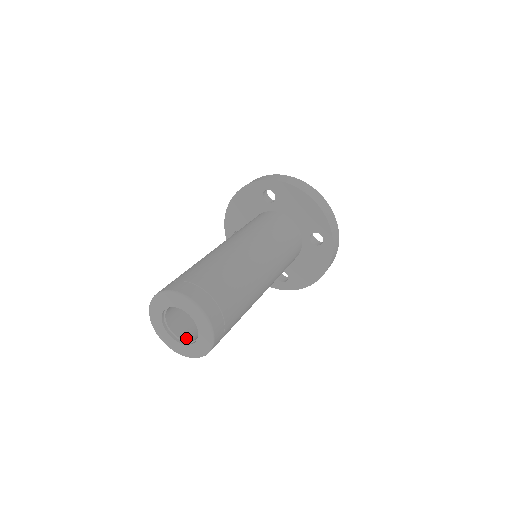
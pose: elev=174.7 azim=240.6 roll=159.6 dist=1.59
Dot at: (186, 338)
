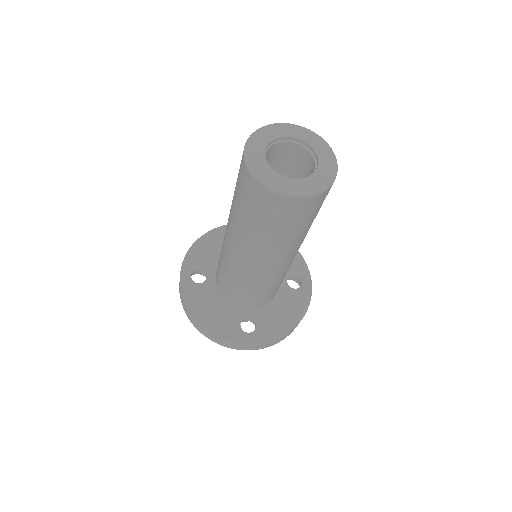
Dot at: occluded
